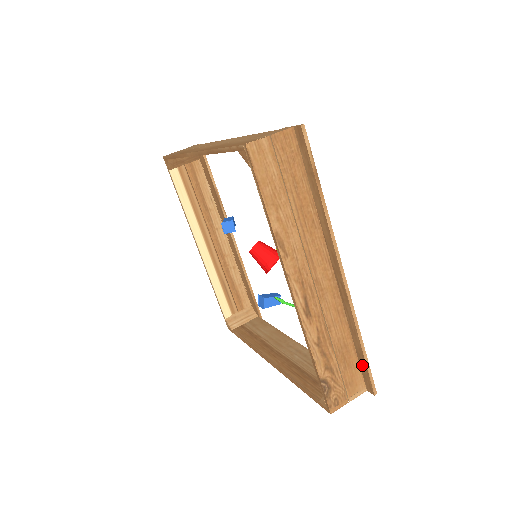
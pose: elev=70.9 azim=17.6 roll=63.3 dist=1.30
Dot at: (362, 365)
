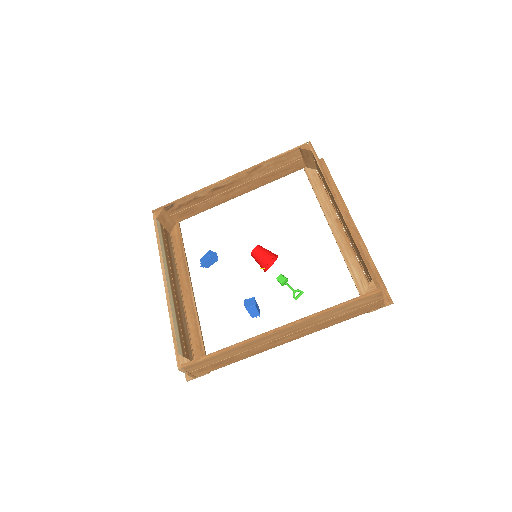
Dot at: occluded
